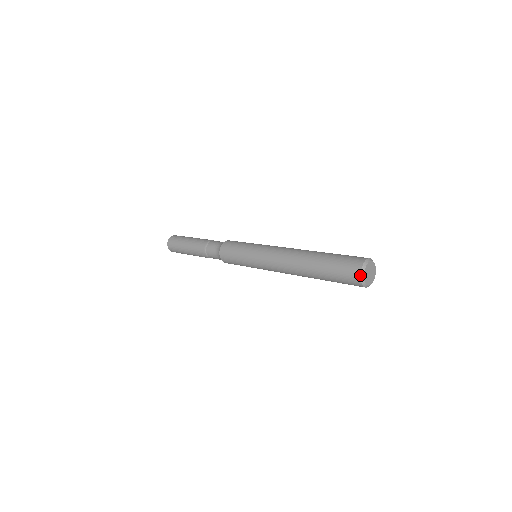
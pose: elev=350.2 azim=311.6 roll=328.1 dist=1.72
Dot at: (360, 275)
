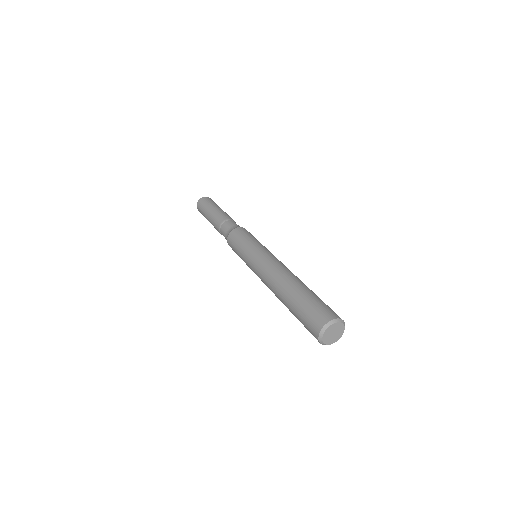
Dot at: (319, 334)
